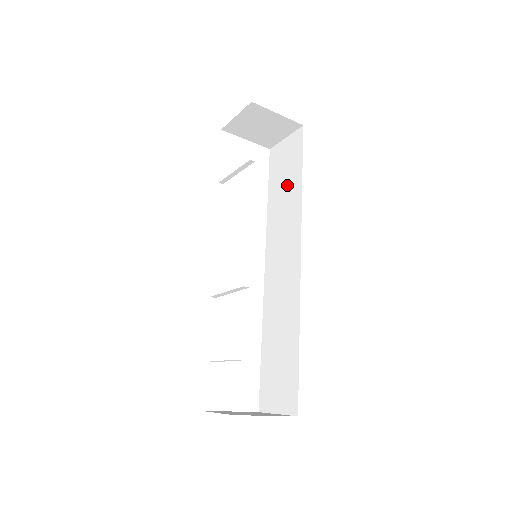
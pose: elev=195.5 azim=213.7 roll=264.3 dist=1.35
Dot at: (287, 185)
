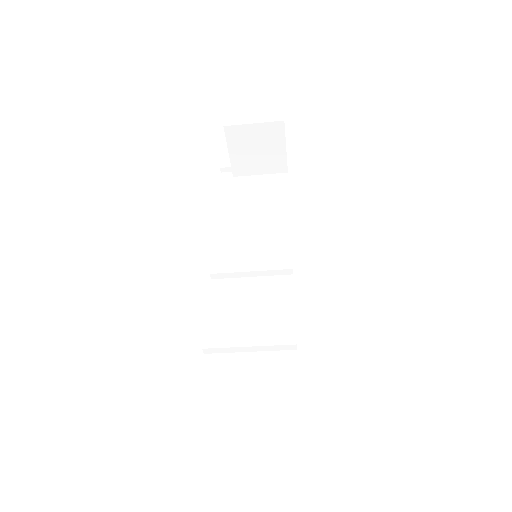
Dot at: (266, 212)
